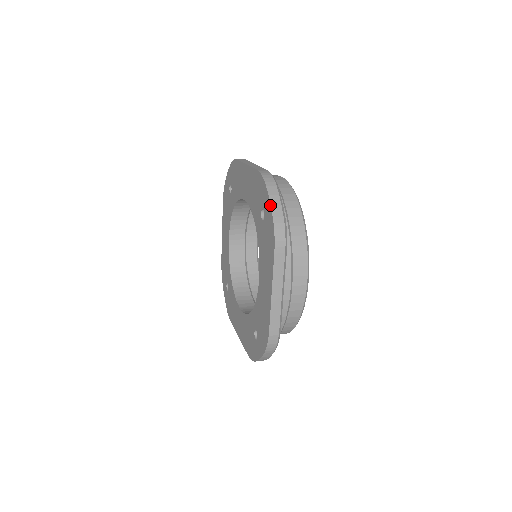
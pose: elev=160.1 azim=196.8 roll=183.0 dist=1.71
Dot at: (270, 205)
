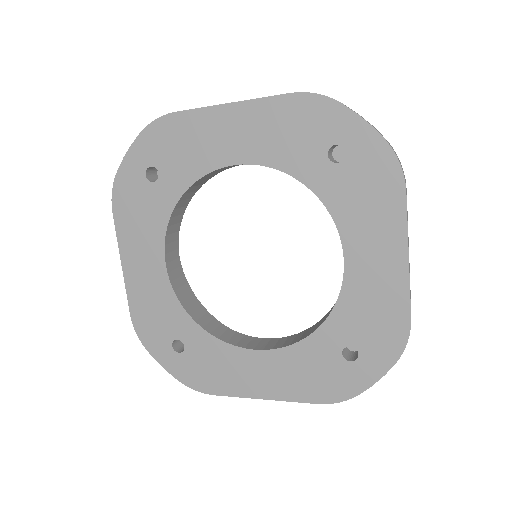
Dot at: (370, 125)
